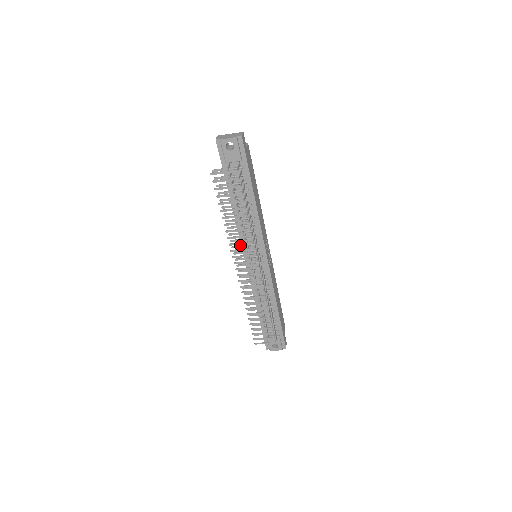
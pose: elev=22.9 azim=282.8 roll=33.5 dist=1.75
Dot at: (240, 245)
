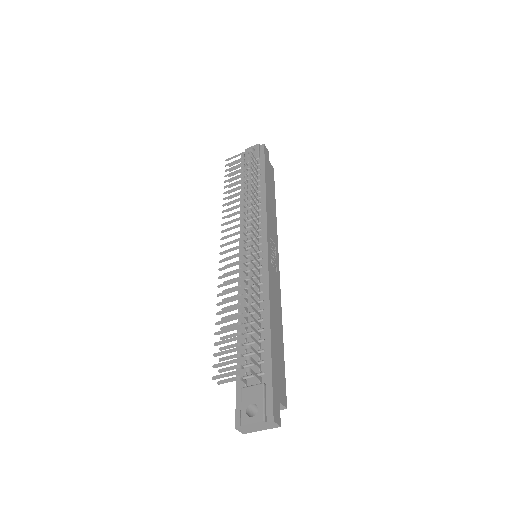
Dot at: occluded
